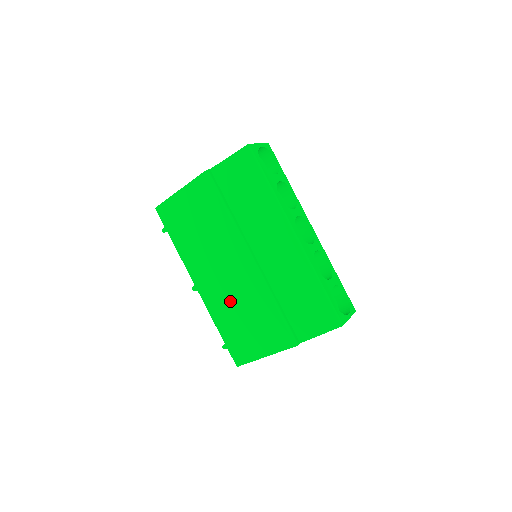
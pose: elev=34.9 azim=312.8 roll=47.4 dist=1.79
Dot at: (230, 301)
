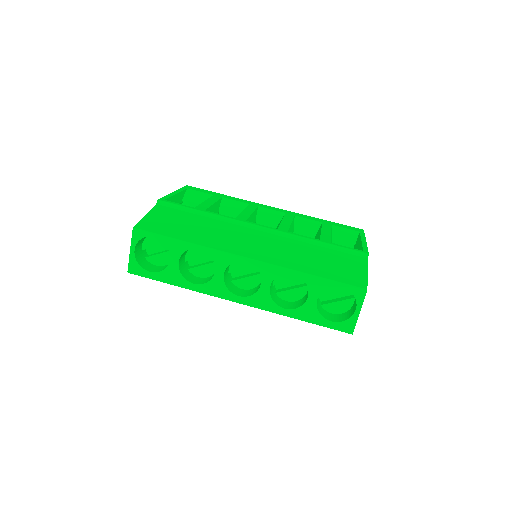
Dot at: occluded
